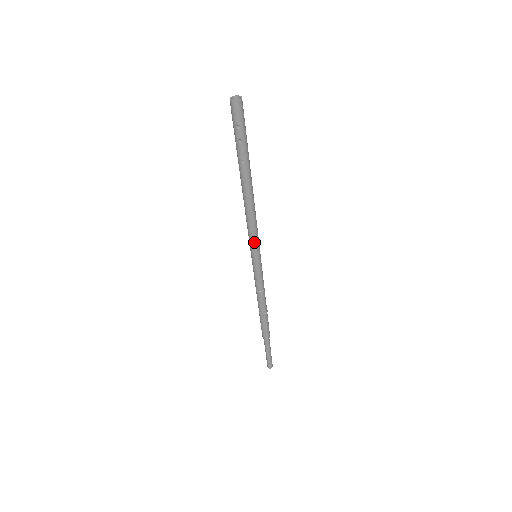
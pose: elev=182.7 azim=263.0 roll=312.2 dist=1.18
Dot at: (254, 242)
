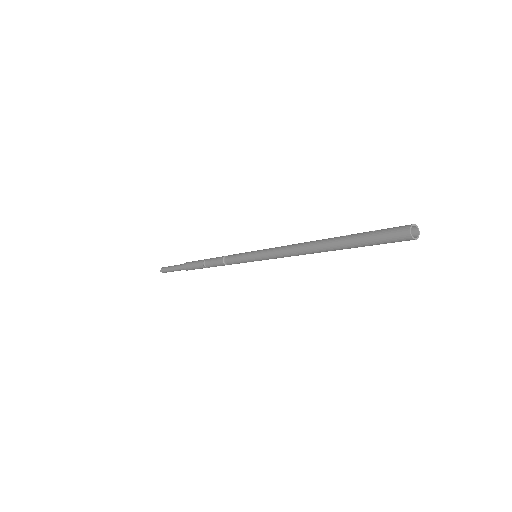
Dot at: (274, 258)
